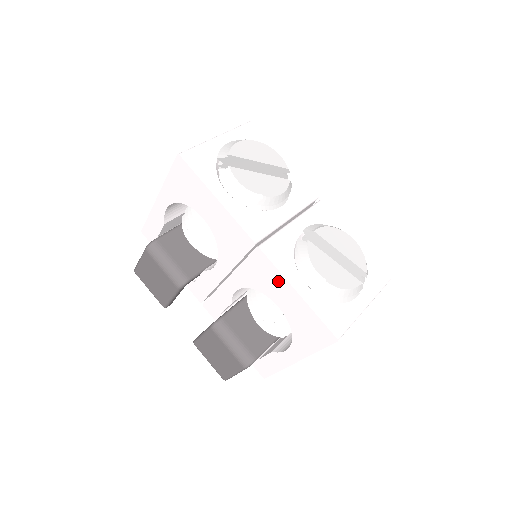
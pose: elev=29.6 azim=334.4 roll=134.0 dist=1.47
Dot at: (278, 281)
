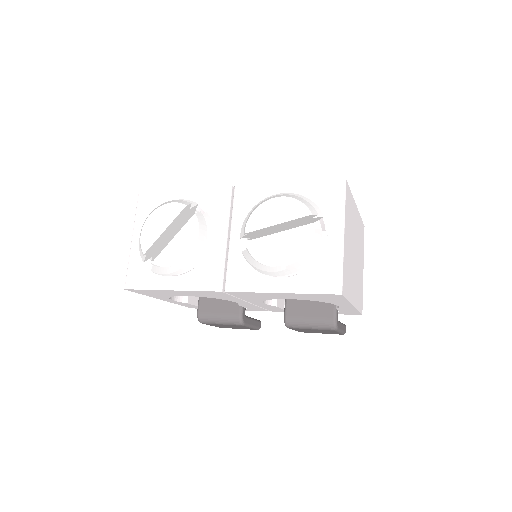
Dot at: (263, 295)
